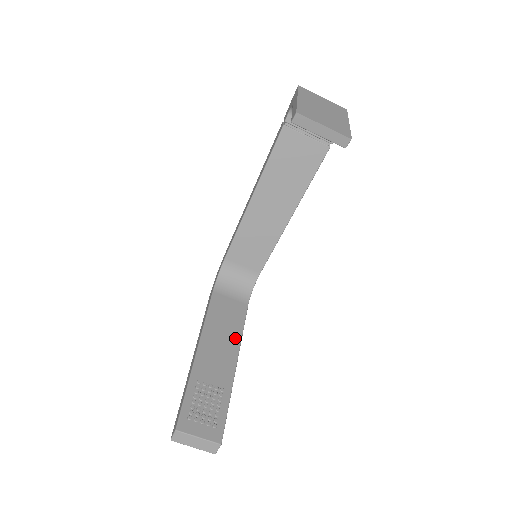
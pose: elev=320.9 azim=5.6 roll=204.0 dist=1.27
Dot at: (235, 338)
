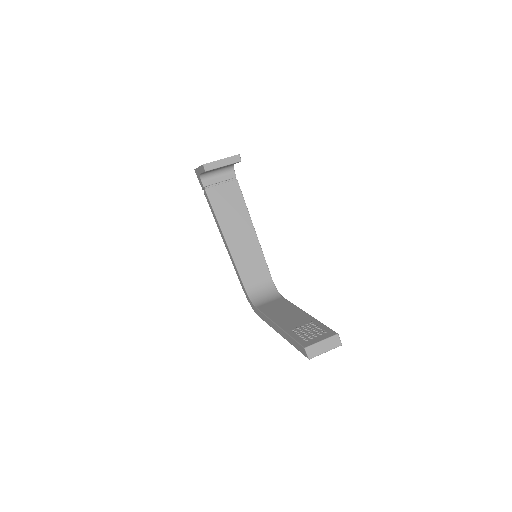
Dot at: (292, 308)
